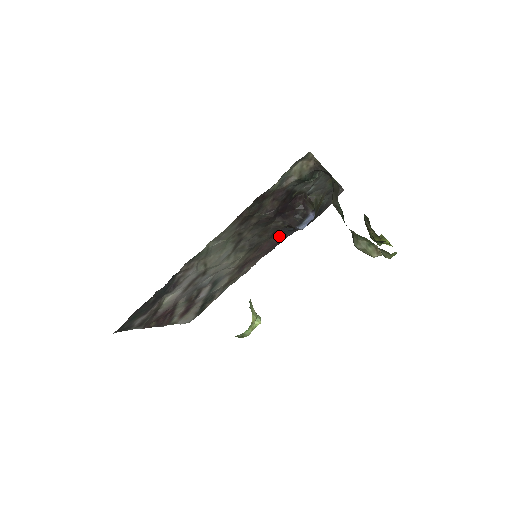
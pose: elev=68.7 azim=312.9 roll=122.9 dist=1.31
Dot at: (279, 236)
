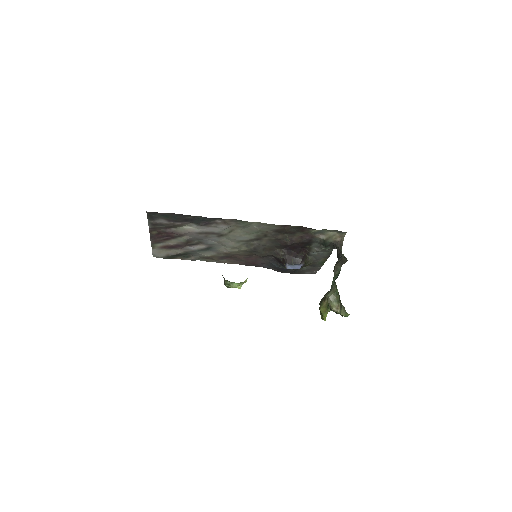
Dot at: (263, 262)
